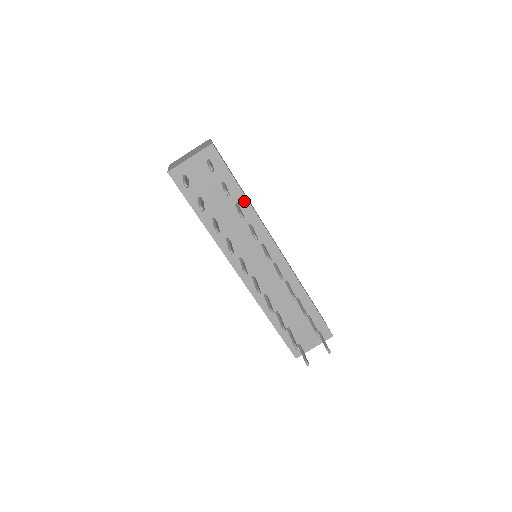
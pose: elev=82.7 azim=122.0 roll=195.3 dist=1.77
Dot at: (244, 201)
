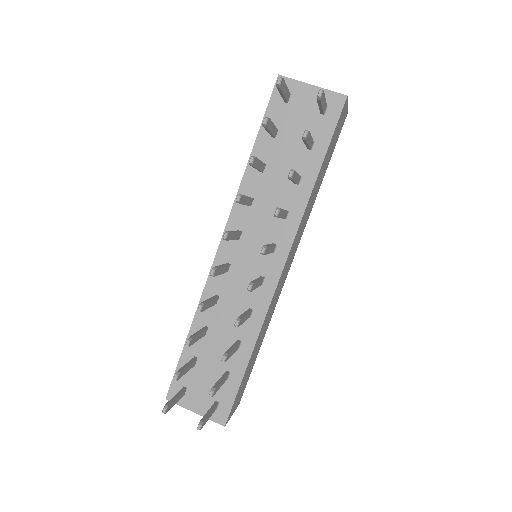
Dot at: (309, 183)
